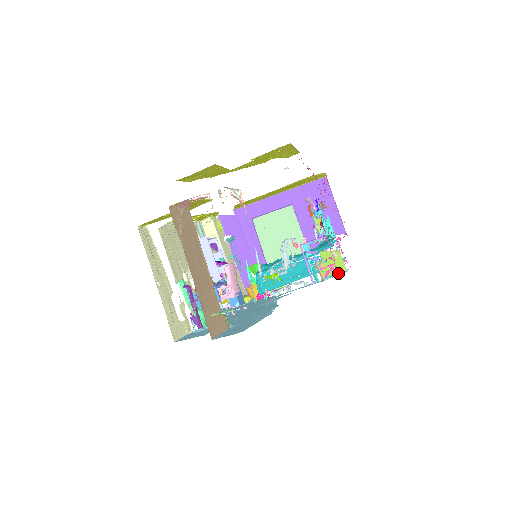
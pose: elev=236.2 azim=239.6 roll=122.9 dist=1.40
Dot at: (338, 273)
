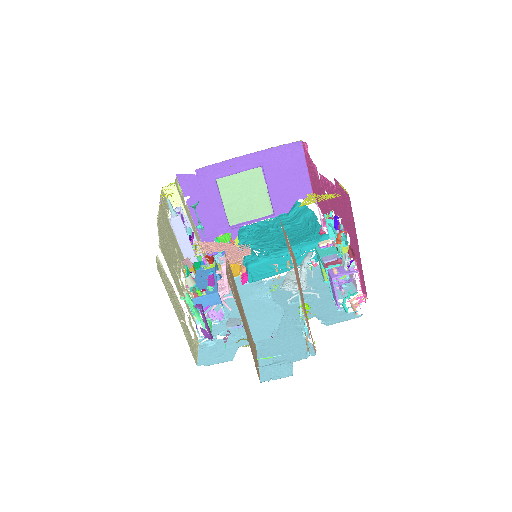
Dot at: (341, 278)
